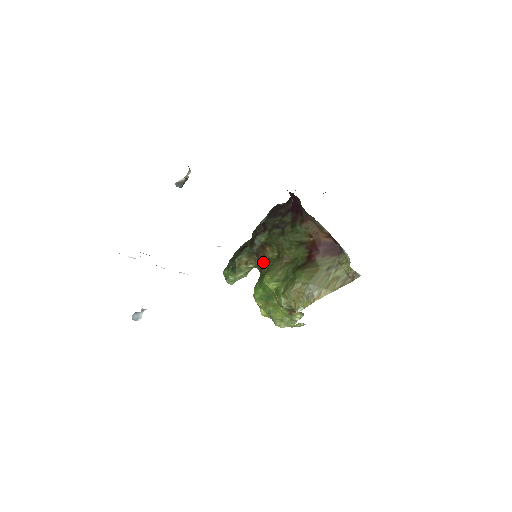
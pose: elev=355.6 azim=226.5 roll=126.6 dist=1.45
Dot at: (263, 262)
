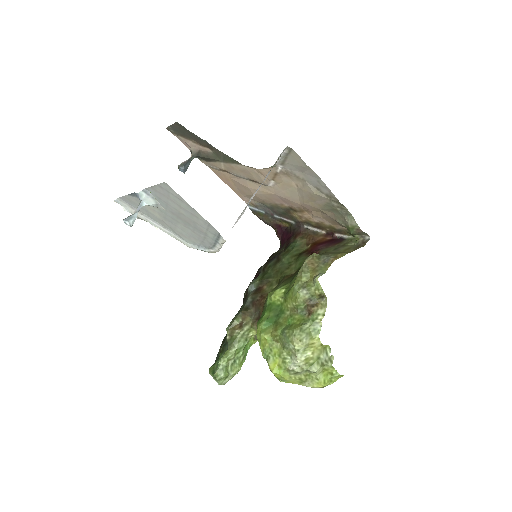
Dot at: (262, 304)
